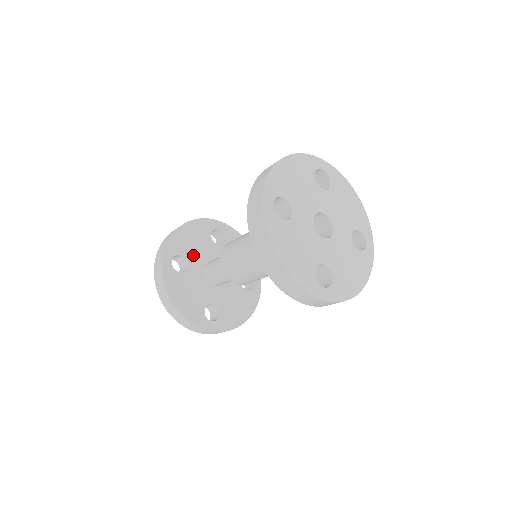
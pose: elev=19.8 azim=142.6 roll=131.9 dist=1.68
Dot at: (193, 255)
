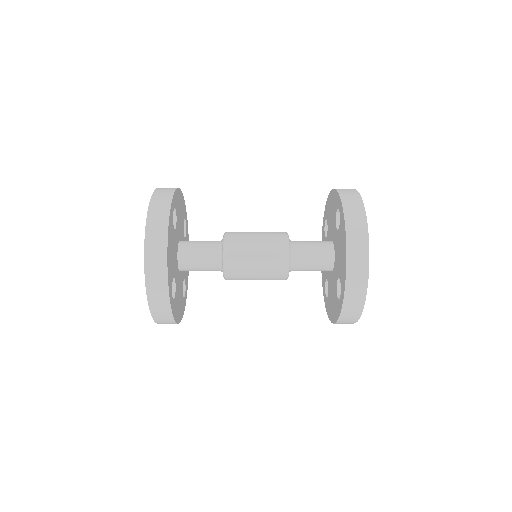
Dot at: (174, 266)
